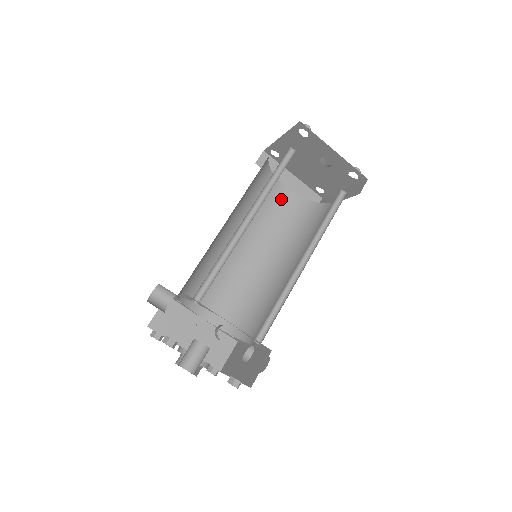
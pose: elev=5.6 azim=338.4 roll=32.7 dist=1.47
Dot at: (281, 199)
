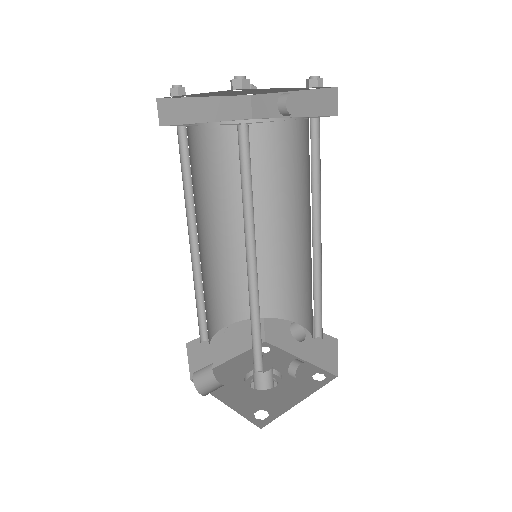
Dot at: (215, 143)
